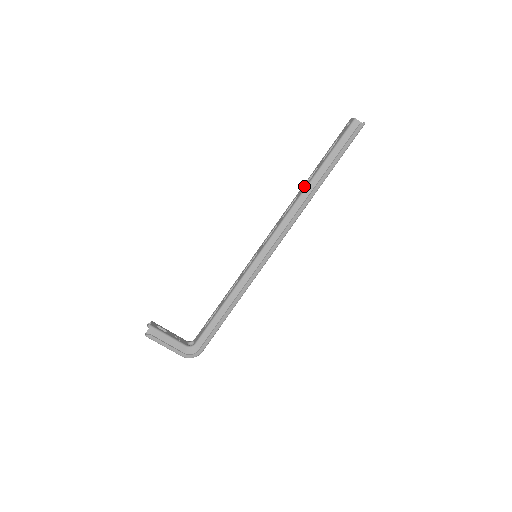
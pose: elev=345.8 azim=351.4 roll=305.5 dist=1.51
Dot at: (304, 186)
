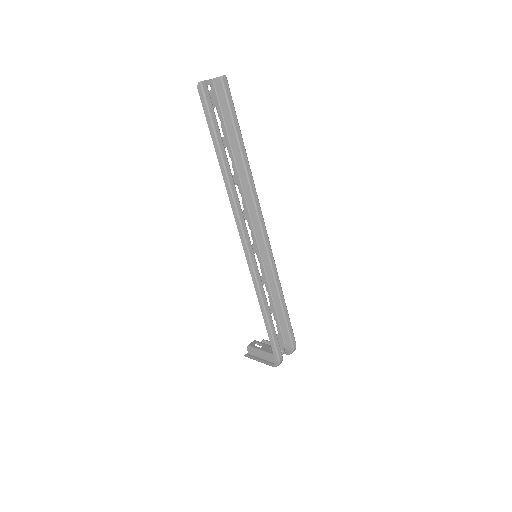
Dot at: (234, 171)
